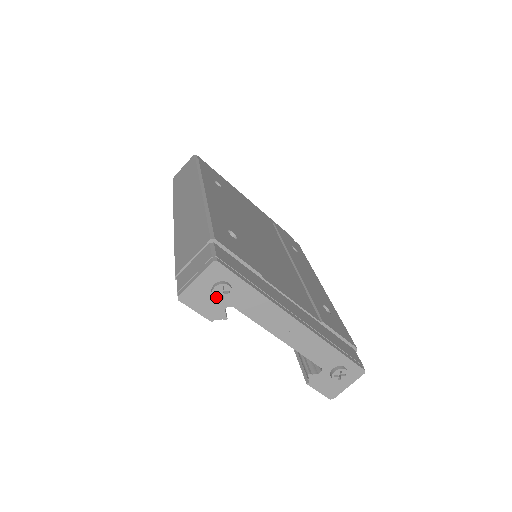
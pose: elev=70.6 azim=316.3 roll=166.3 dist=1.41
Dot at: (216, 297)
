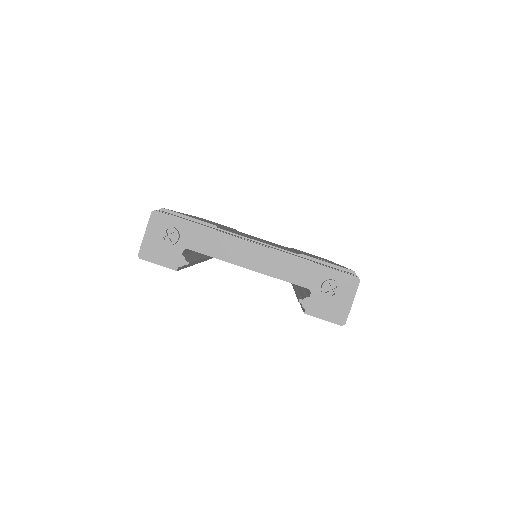
Dot at: (166, 242)
